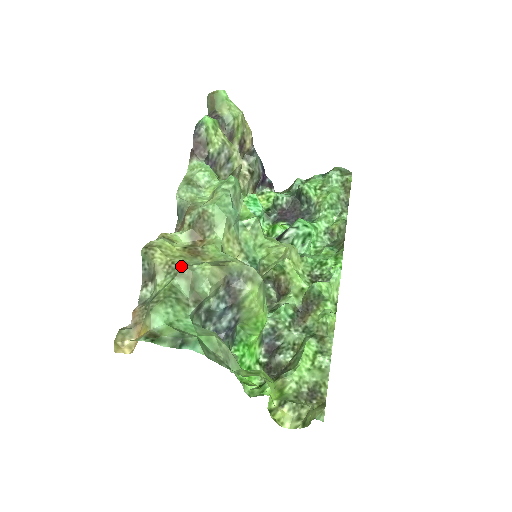
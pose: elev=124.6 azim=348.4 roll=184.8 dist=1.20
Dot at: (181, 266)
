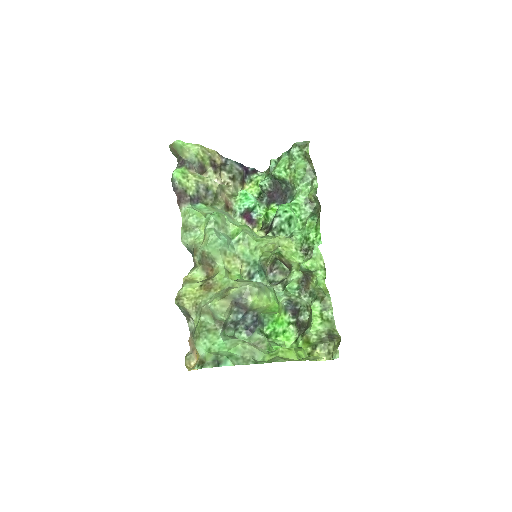
Dot at: (201, 307)
